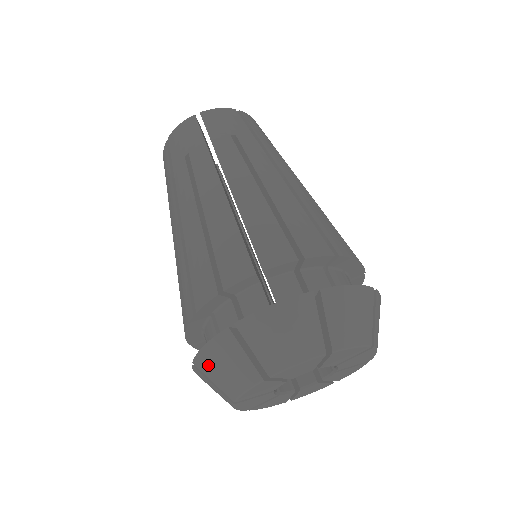
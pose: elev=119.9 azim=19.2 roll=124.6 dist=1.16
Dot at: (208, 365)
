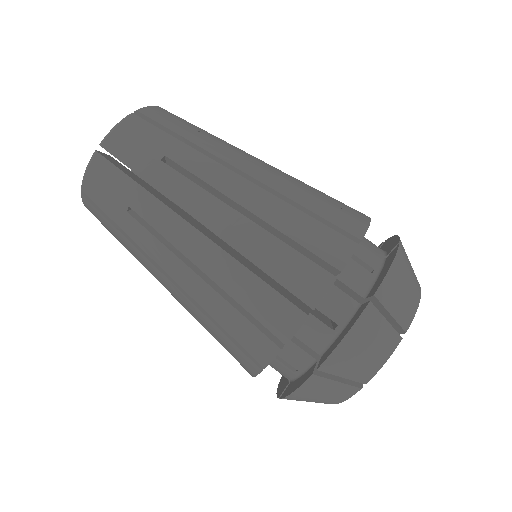
Dot at: (301, 399)
